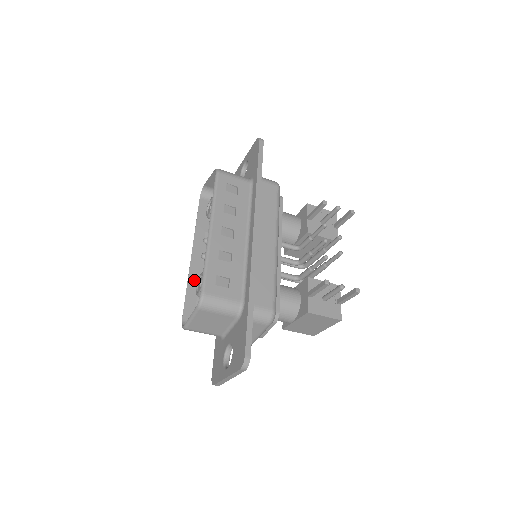
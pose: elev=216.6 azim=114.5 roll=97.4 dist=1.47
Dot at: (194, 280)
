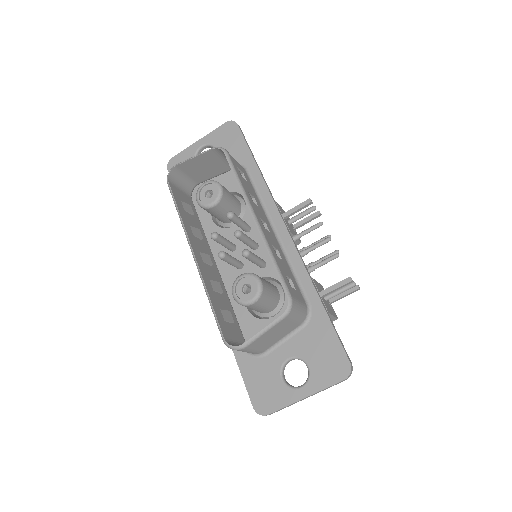
Dot at: (209, 287)
